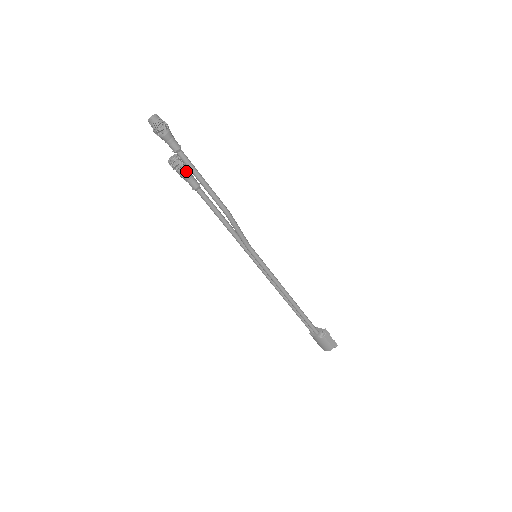
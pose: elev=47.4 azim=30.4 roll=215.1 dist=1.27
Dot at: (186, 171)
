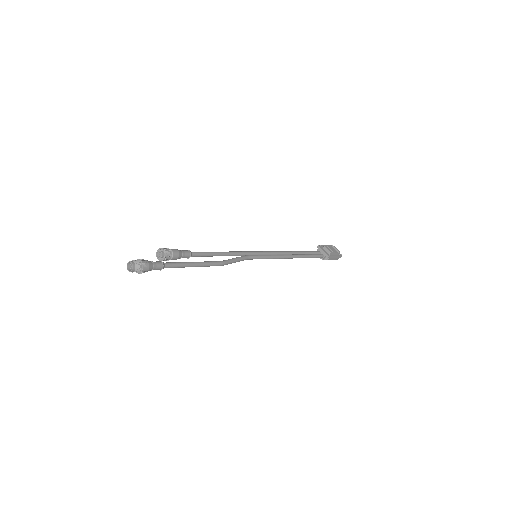
Dot at: (175, 259)
